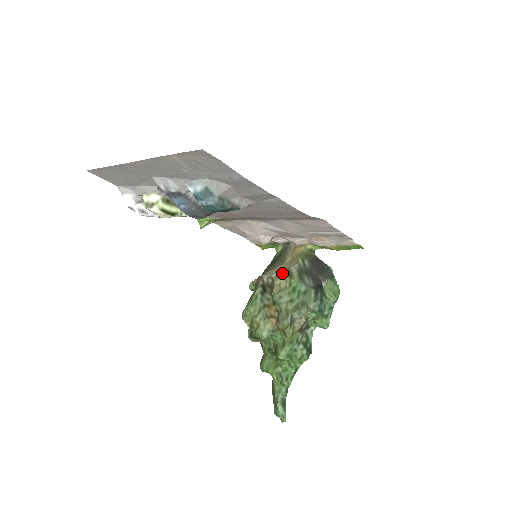
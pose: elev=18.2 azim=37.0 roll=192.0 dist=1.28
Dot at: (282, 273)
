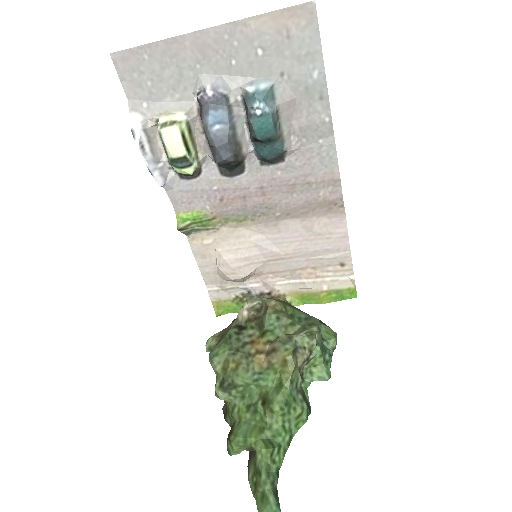
Dot at: (274, 299)
